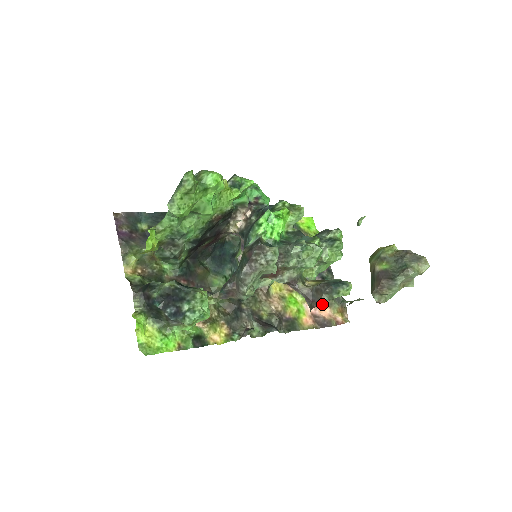
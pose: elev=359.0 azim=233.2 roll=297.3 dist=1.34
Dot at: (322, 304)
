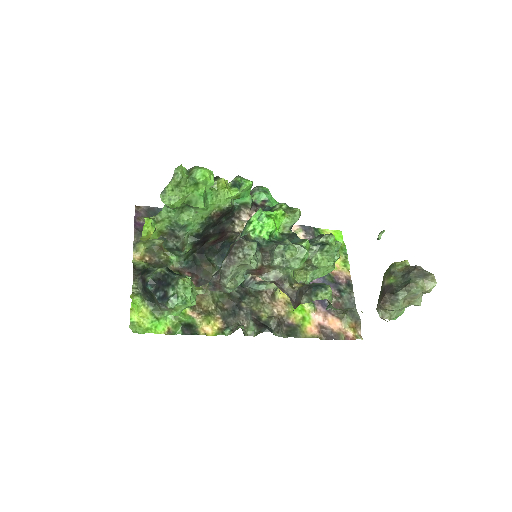
Dot at: (333, 316)
